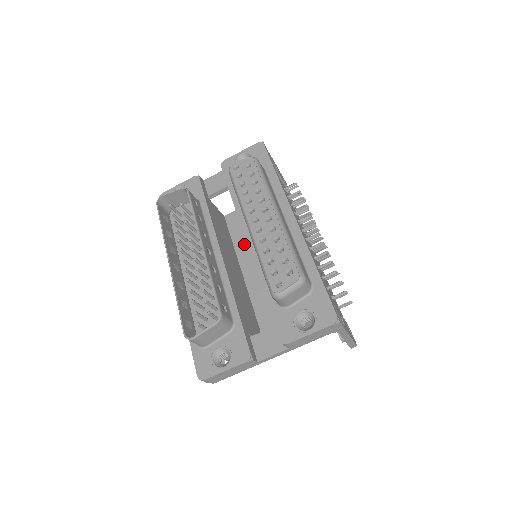
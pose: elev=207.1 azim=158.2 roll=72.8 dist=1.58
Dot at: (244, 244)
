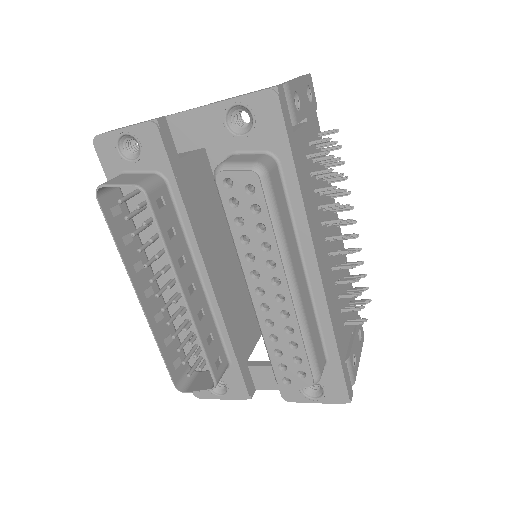
Dot at: occluded
